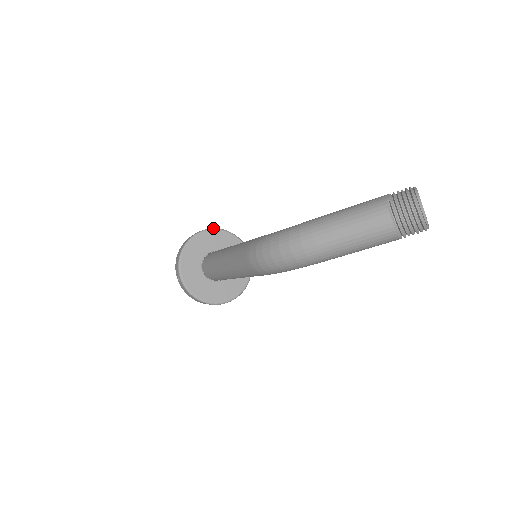
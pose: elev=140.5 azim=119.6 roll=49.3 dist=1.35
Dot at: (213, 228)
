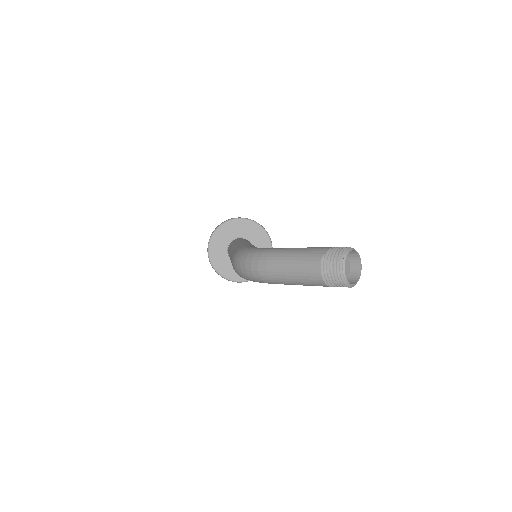
Dot at: (246, 218)
